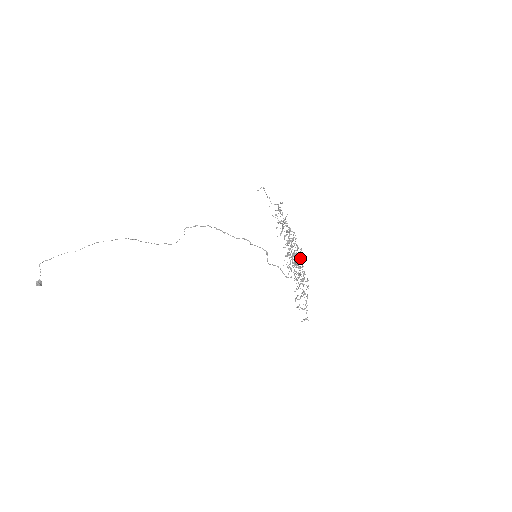
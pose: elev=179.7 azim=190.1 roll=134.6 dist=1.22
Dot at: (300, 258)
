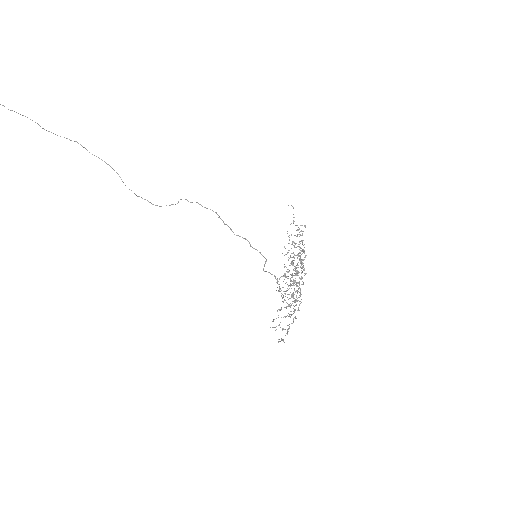
Dot at: occluded
